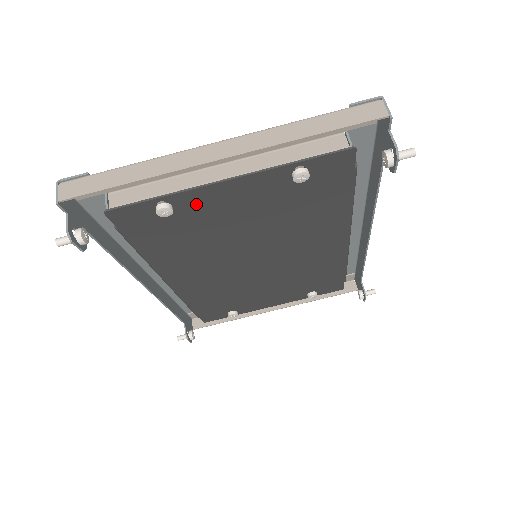
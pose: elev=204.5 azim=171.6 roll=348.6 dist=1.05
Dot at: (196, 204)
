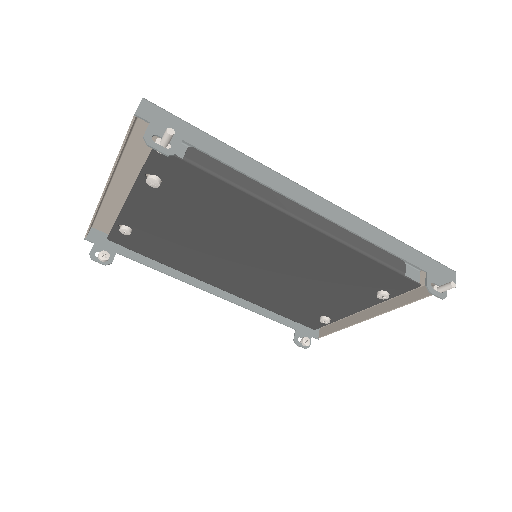
Dot at: (137, 222)
